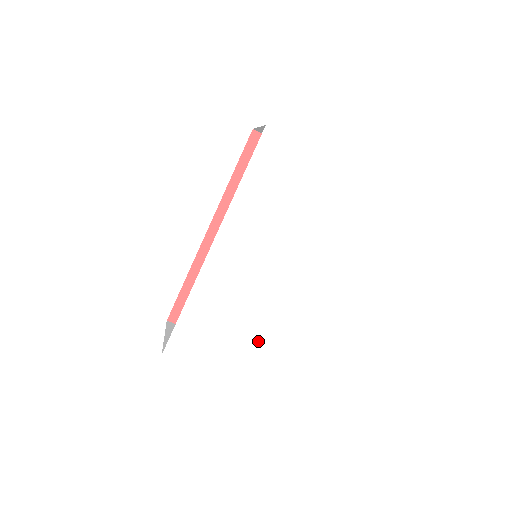
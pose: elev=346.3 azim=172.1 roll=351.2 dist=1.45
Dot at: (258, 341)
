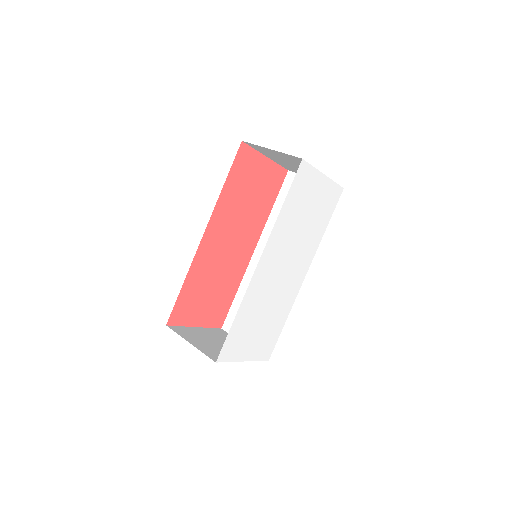
Dot at: (273, 326)
